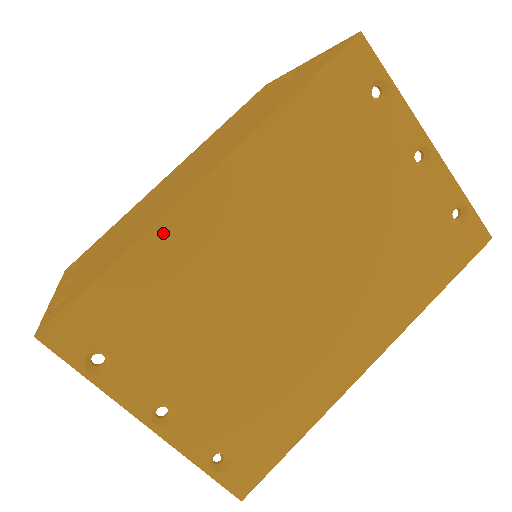
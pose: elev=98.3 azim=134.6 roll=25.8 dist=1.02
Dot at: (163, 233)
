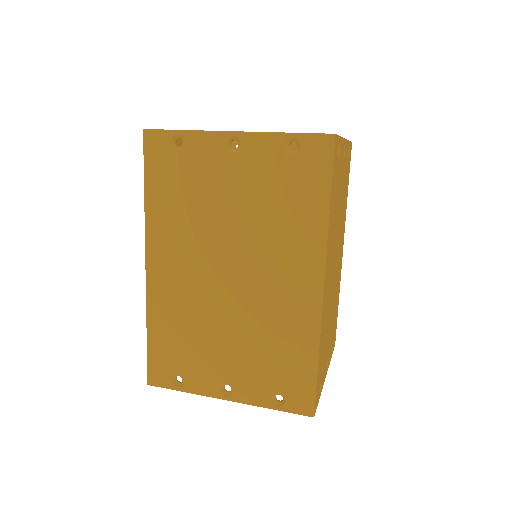
Dot at: (322, 326)
